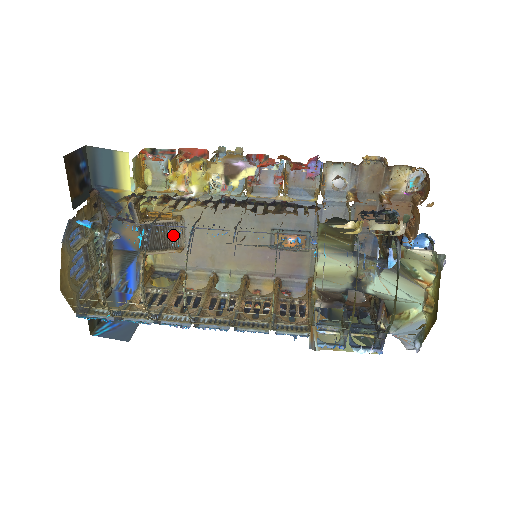
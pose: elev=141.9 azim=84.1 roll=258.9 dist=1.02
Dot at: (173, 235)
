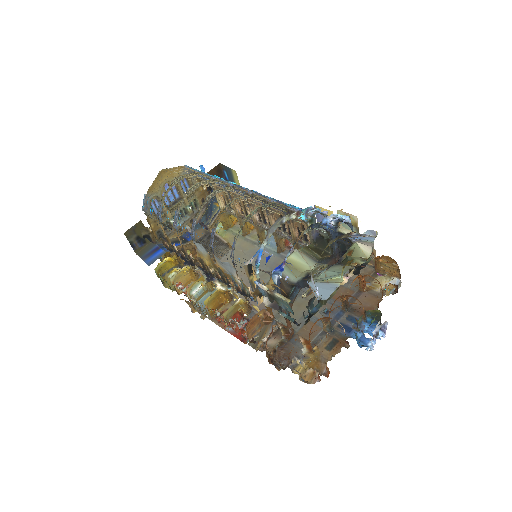
Dot at: (217, 252)
